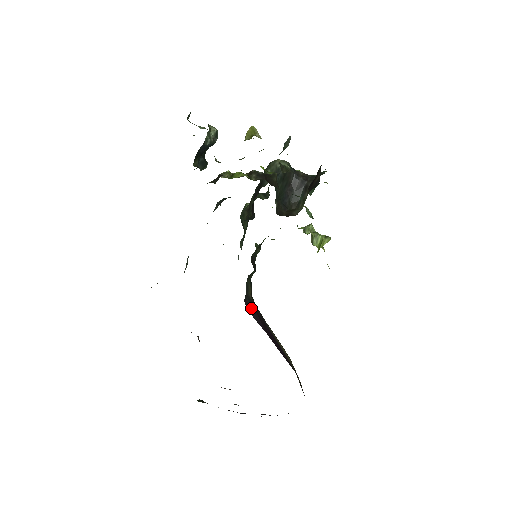
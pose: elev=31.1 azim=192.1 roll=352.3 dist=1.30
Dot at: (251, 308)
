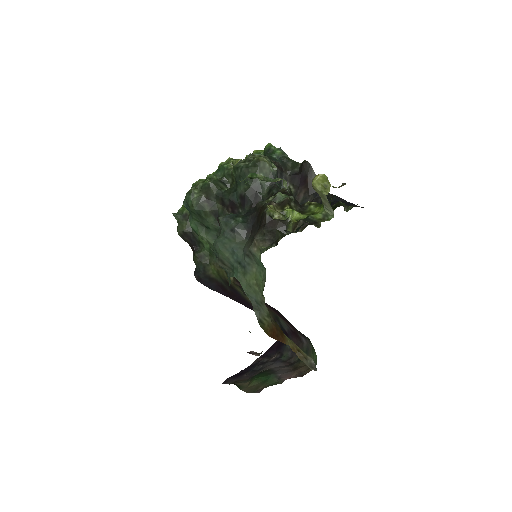
Dot at: (210, 284)
